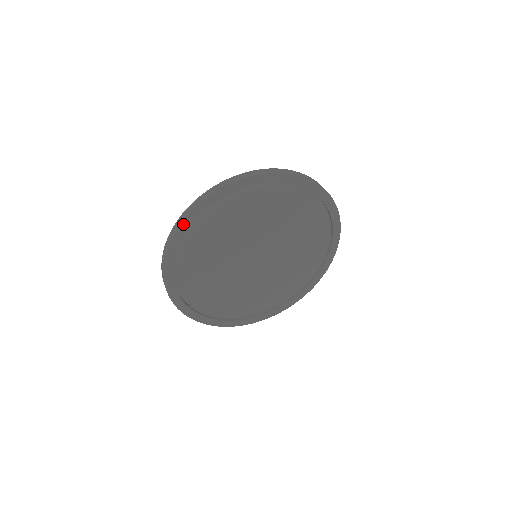
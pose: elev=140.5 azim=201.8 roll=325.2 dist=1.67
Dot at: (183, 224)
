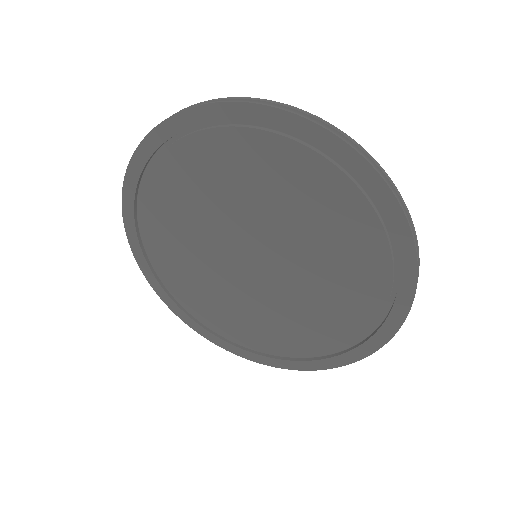
Dot at: (165, 125)
